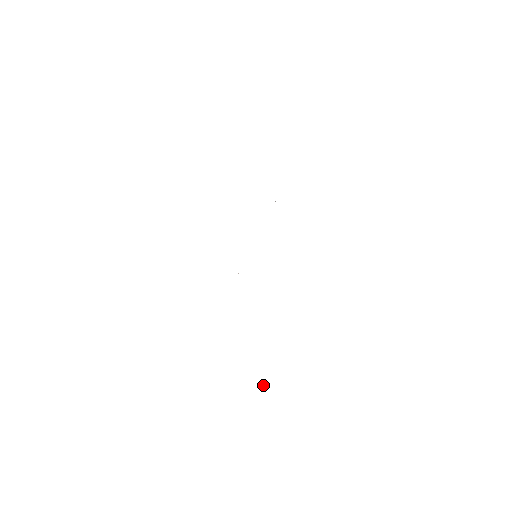
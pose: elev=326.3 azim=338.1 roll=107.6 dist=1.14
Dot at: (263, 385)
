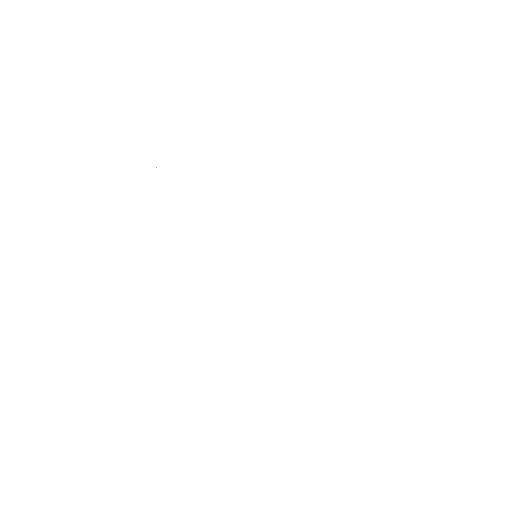
Dot at: occluded
